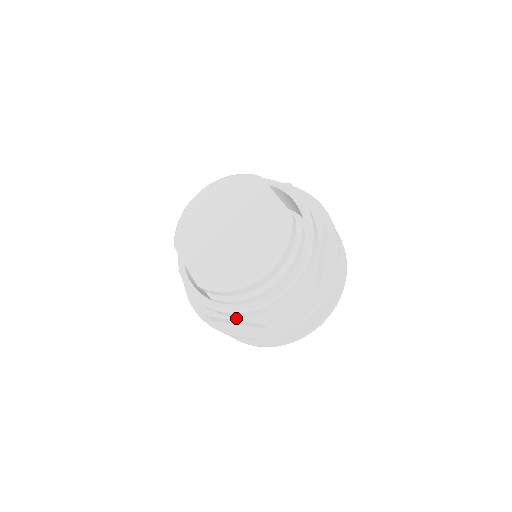
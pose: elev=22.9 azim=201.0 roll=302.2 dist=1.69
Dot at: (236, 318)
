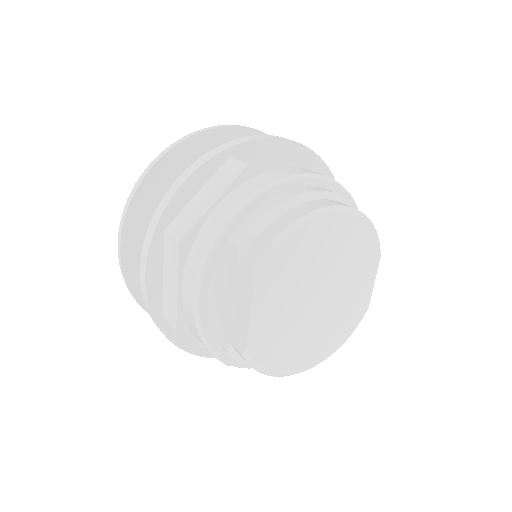
Dot at: occluded
